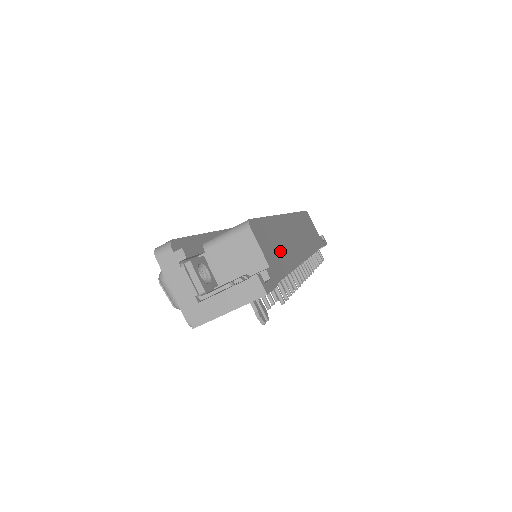
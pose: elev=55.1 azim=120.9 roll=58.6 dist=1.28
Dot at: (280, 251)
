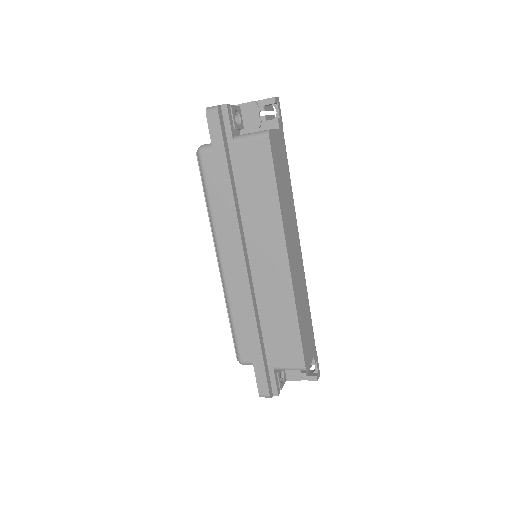
Dot at: (307, 323)
